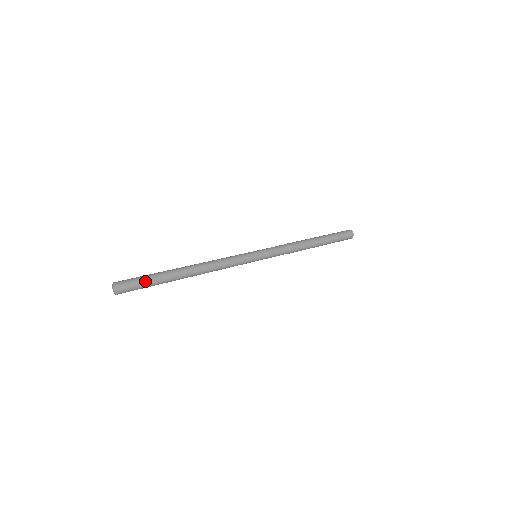
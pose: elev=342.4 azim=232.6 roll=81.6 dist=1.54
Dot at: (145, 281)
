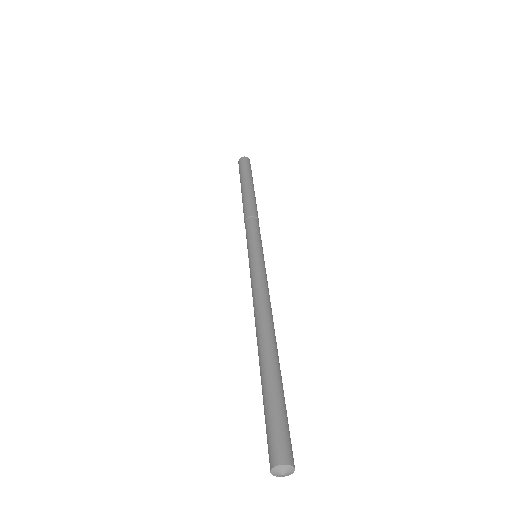
Dot at: (285, 413)
